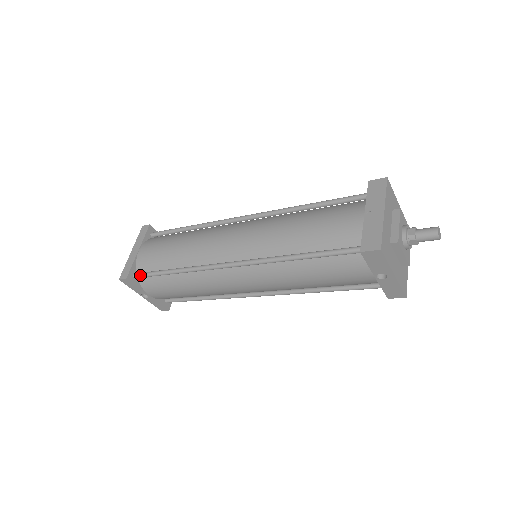
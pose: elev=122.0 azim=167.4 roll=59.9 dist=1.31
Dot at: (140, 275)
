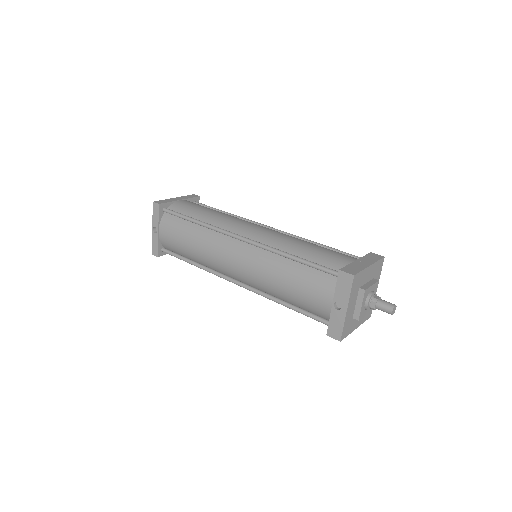
Dot at: (169, 210)
